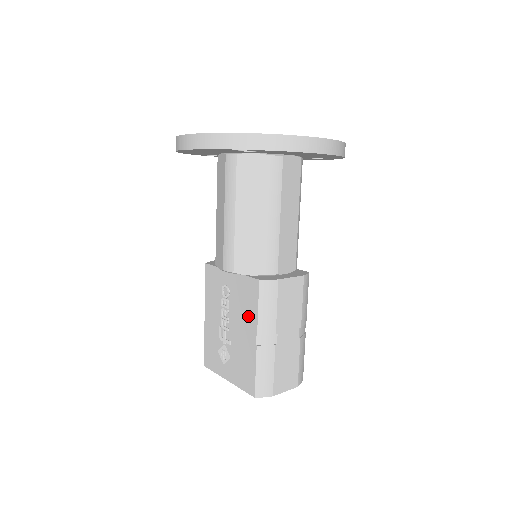
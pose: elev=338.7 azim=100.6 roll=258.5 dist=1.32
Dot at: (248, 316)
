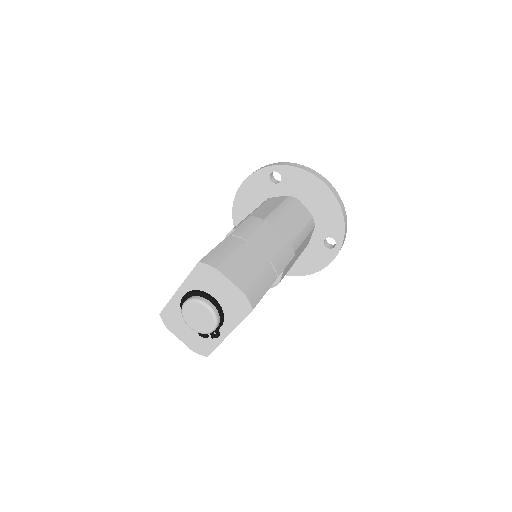
Dot at: occluded
